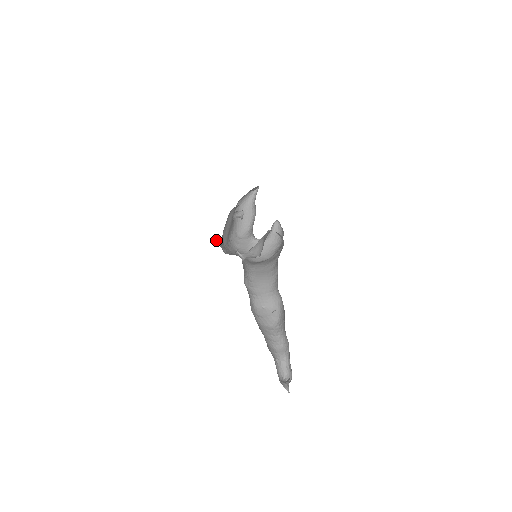
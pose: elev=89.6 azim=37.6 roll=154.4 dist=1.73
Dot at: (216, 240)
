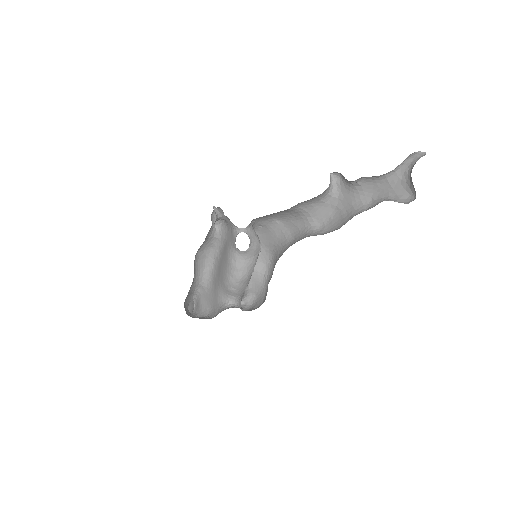
Dot at: occluded
